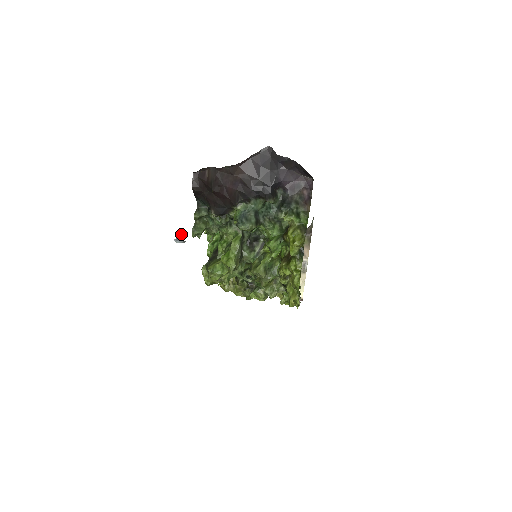
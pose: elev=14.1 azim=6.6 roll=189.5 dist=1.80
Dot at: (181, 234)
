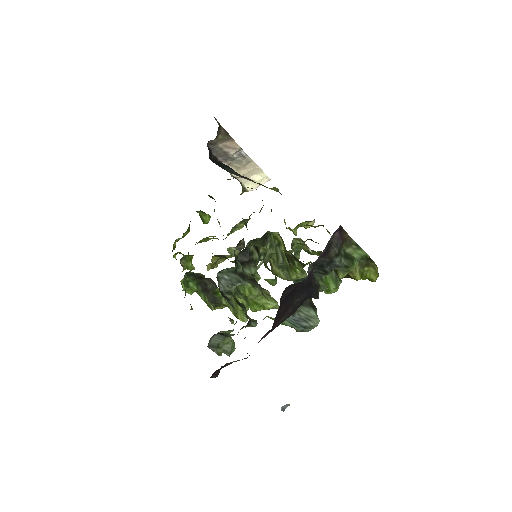
Dot at: (283, 407)
